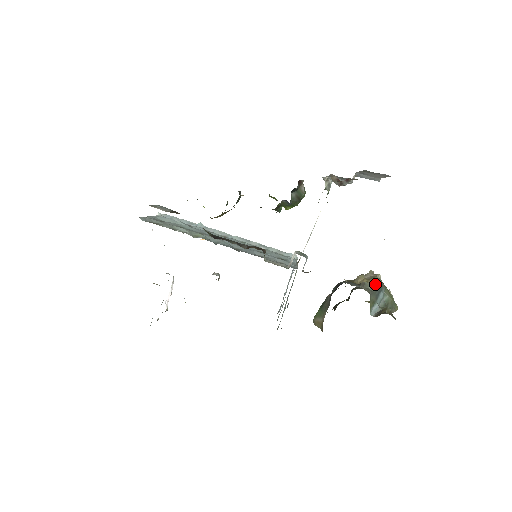
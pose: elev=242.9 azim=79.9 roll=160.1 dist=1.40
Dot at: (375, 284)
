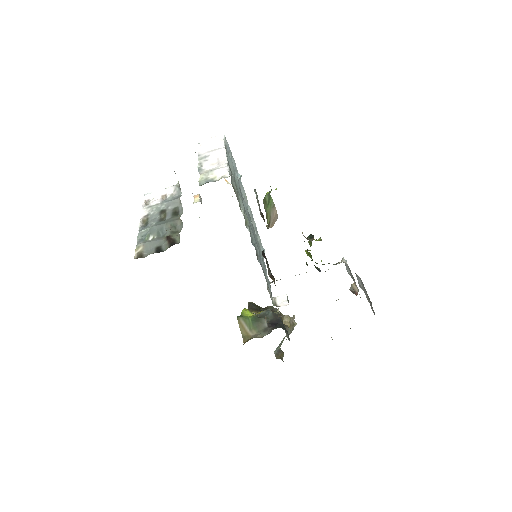
Dot at: (291, 332)
